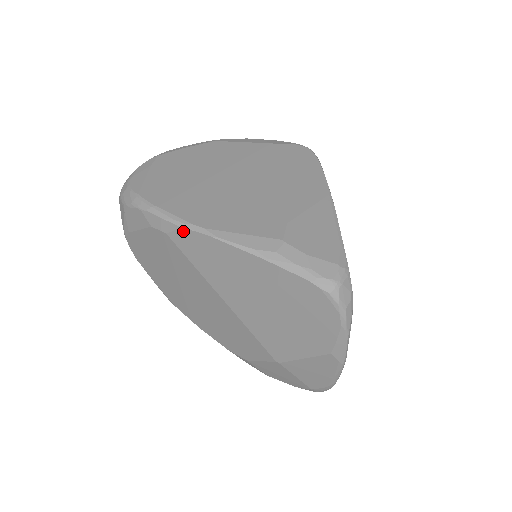
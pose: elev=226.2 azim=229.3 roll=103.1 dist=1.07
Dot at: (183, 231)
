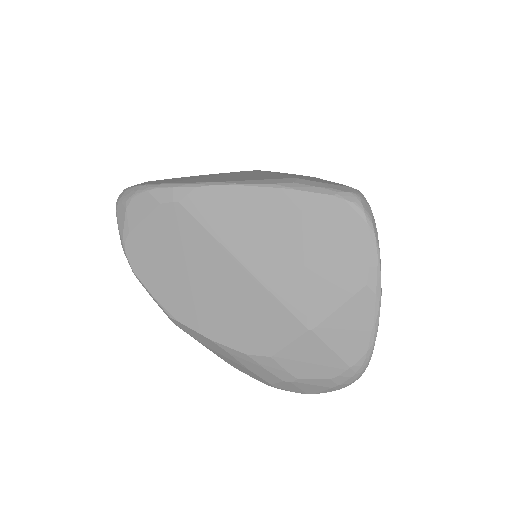
Dot at: (197, 191)
